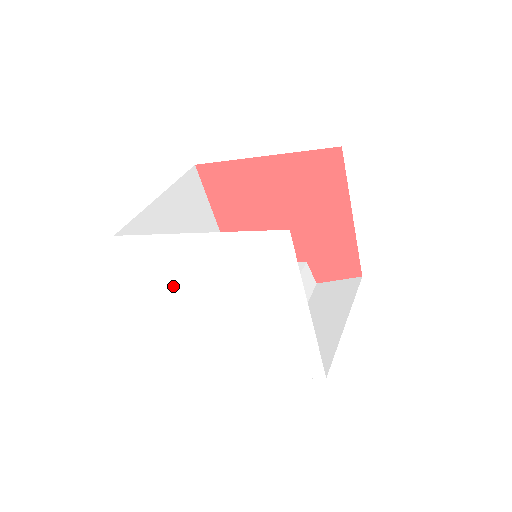
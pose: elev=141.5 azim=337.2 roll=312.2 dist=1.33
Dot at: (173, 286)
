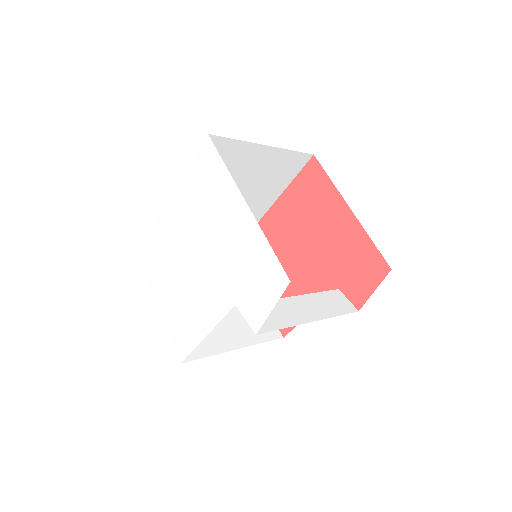
Dot at: (169, 273)
